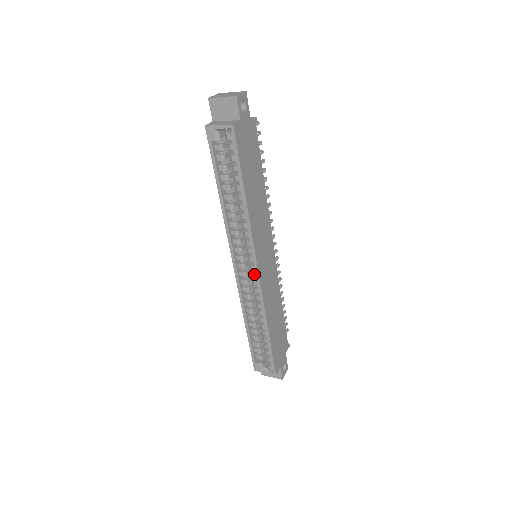
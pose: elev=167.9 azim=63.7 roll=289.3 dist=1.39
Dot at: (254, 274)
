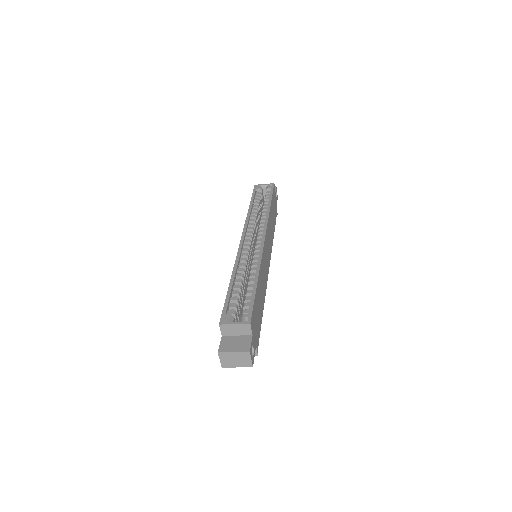
Dot at: (259, 243)
